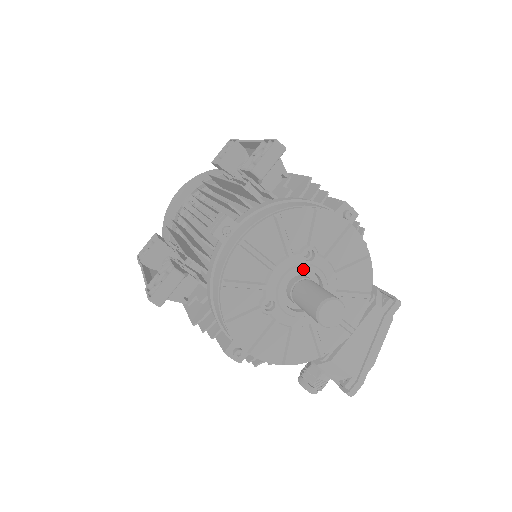
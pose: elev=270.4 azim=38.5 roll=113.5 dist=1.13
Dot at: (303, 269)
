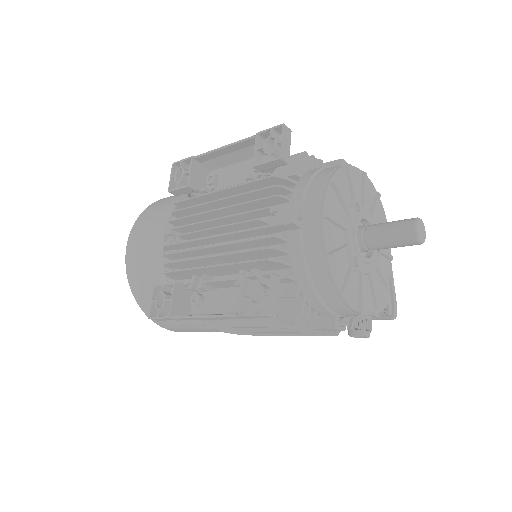
Dot at: (360, 219)
